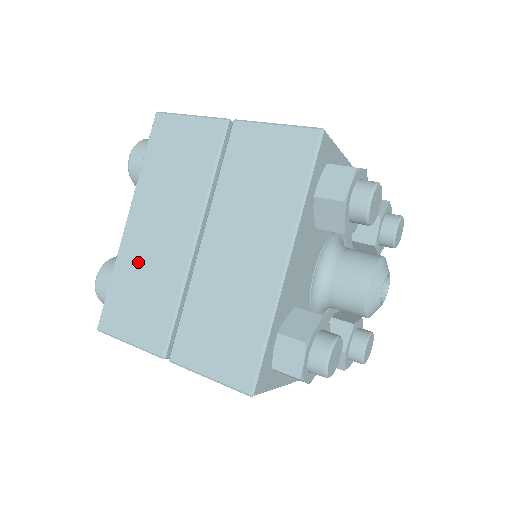
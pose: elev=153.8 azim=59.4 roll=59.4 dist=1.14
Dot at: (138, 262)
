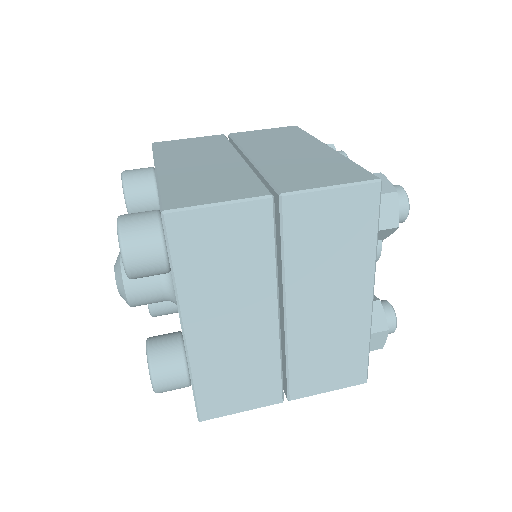
Dot at: (221, 357)
